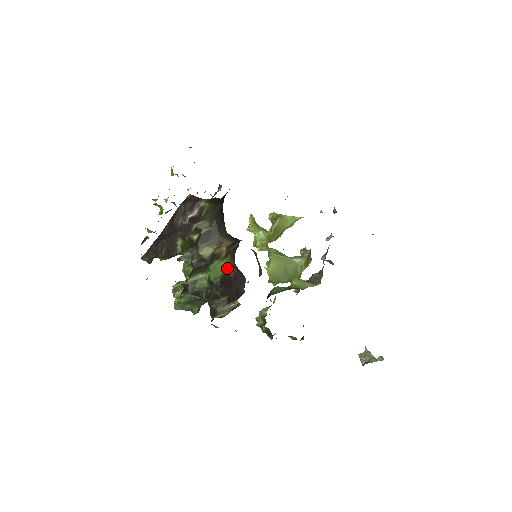
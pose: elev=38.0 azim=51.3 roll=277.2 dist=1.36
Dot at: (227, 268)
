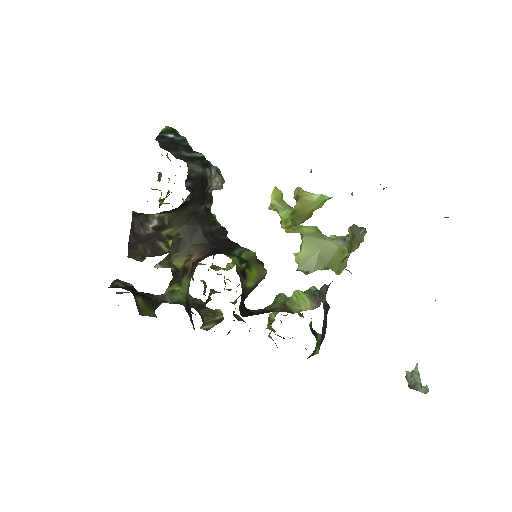
Dot at: (187, 291)
